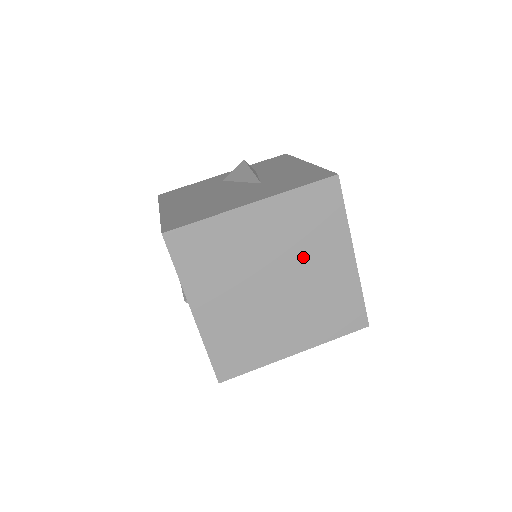
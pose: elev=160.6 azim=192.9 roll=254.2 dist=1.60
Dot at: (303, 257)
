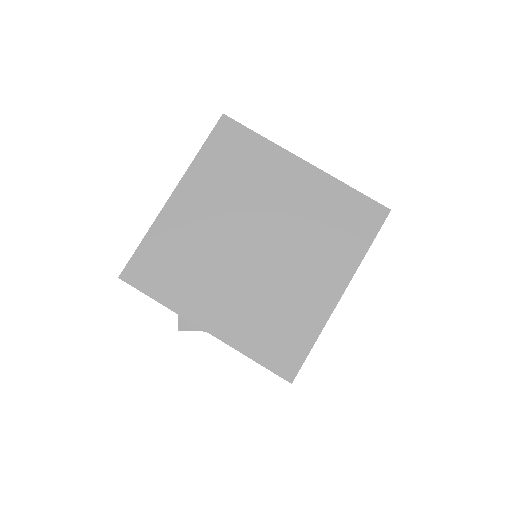
Dot at: (300, 246)
